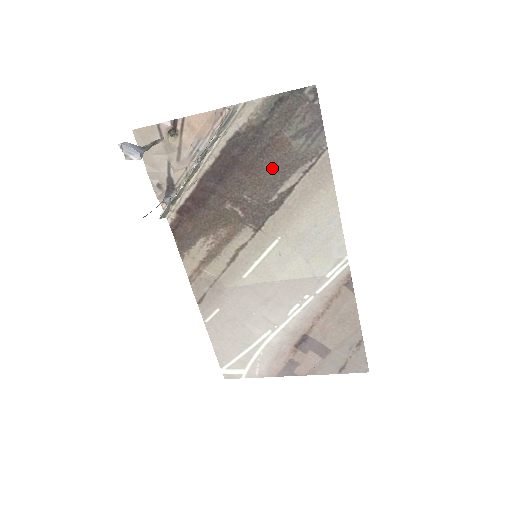
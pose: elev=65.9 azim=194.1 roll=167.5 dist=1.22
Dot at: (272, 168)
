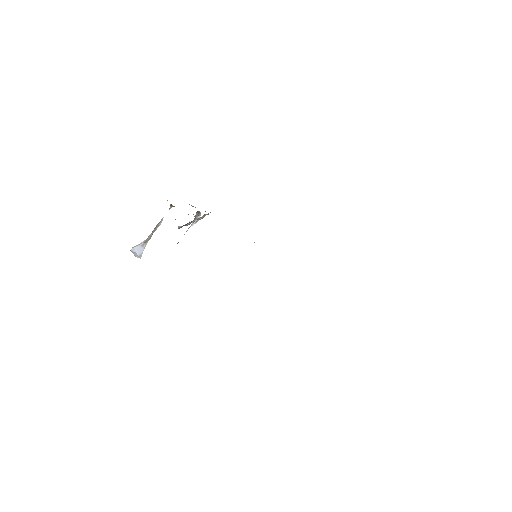
Dot at: occluded
